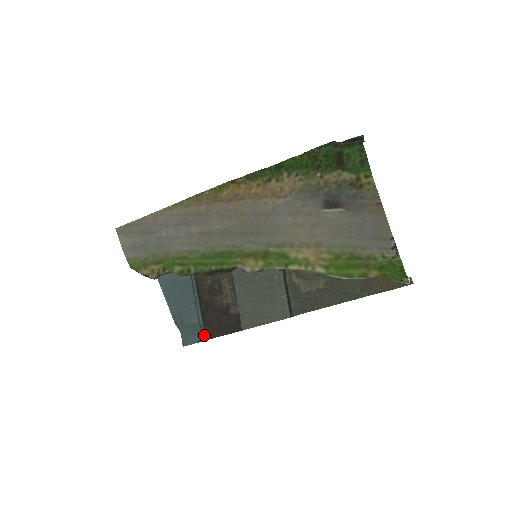
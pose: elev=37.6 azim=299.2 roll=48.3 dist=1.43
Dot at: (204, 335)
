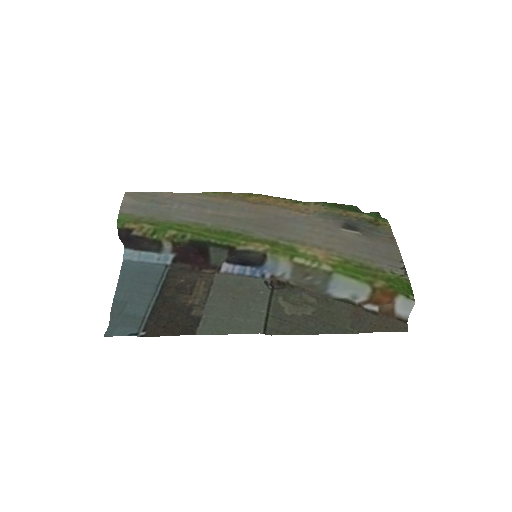
Dot at: (141, 331)
